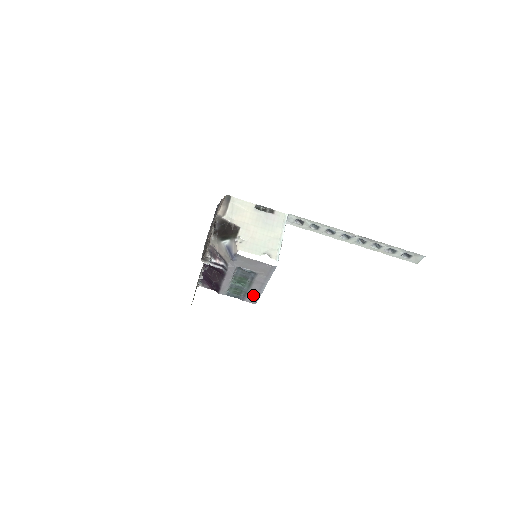
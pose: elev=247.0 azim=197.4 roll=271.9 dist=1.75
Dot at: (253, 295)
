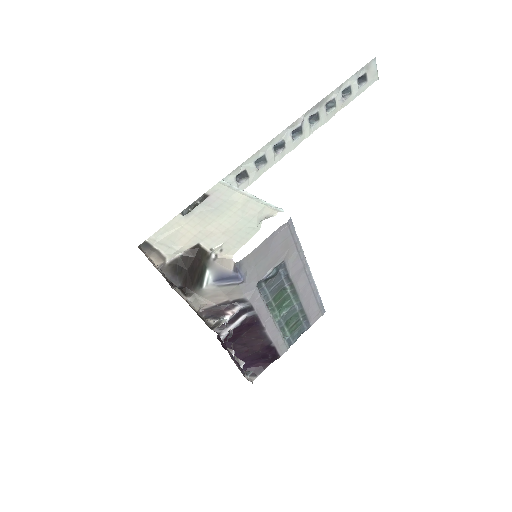
Dot at: (311, 303)
